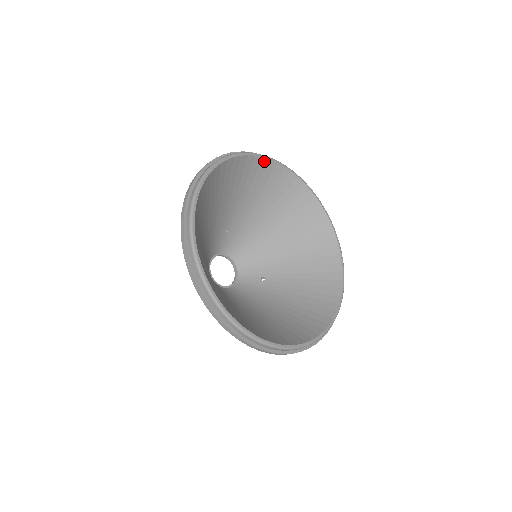
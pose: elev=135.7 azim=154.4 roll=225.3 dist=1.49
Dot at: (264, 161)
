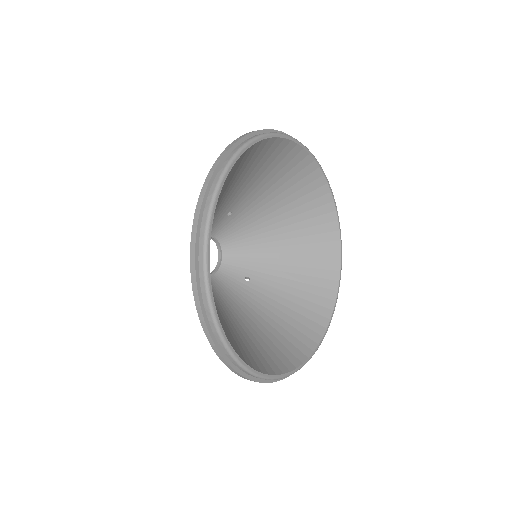
Dot at: (303, 153)
